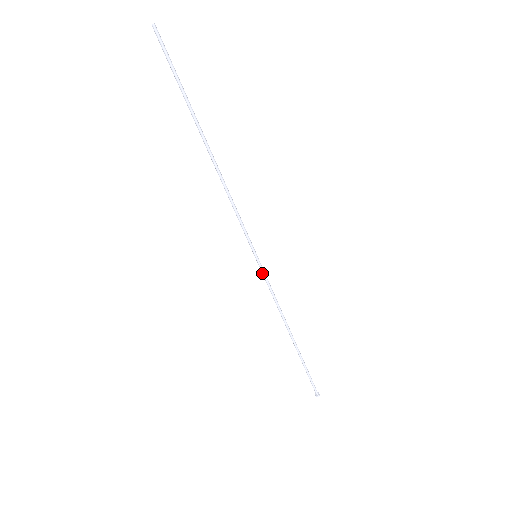
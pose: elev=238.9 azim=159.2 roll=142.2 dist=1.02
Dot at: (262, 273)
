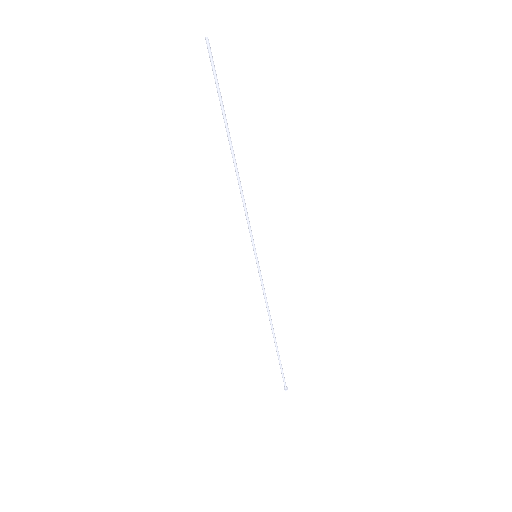
Dot at: (259, 272)
